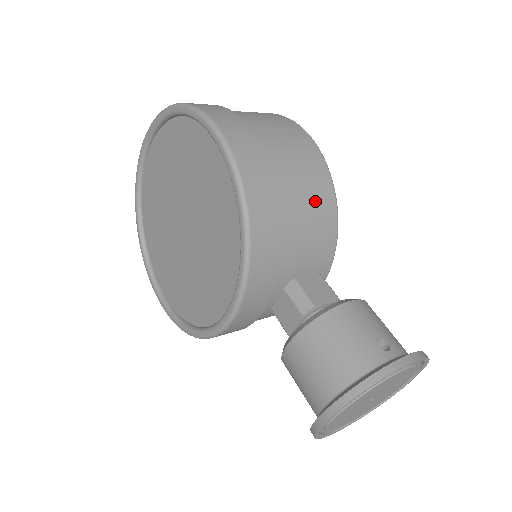
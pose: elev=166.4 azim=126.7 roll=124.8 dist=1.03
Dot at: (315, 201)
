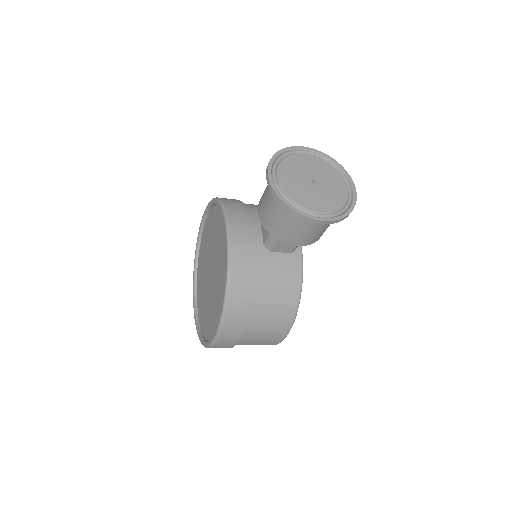
Dot at: occluded
